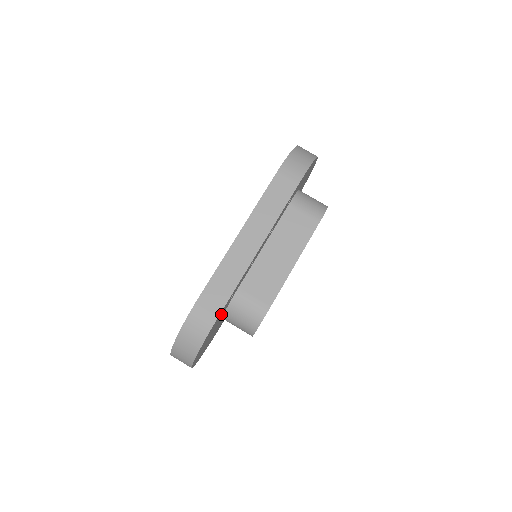
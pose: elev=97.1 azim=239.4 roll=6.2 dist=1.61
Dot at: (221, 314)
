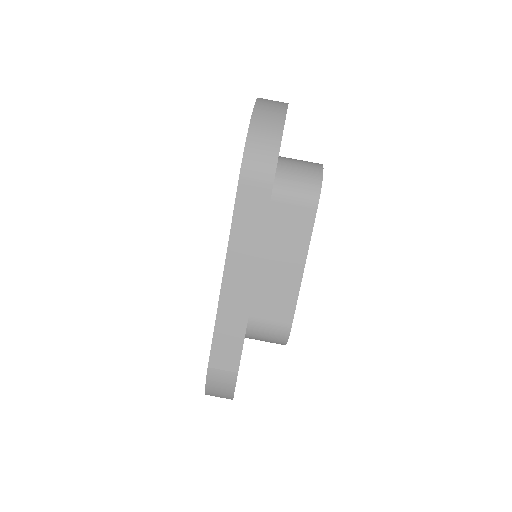
Dot at: occluded
